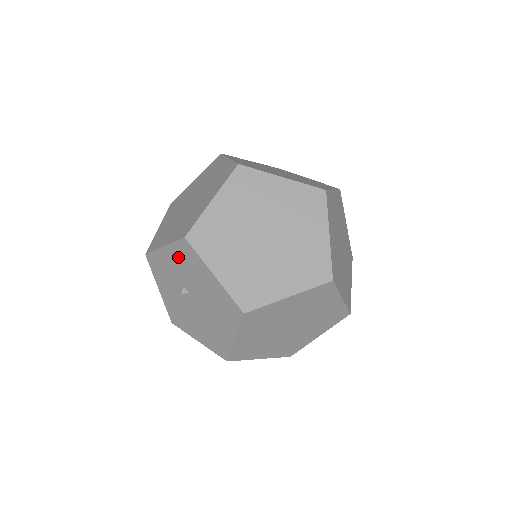
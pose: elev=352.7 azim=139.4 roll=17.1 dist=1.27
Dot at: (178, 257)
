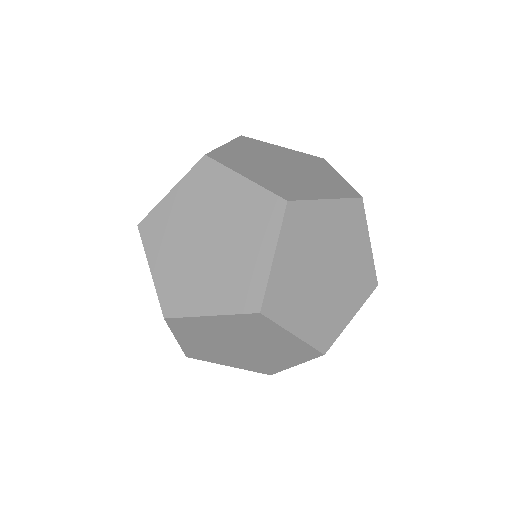
Dot at: occluded
